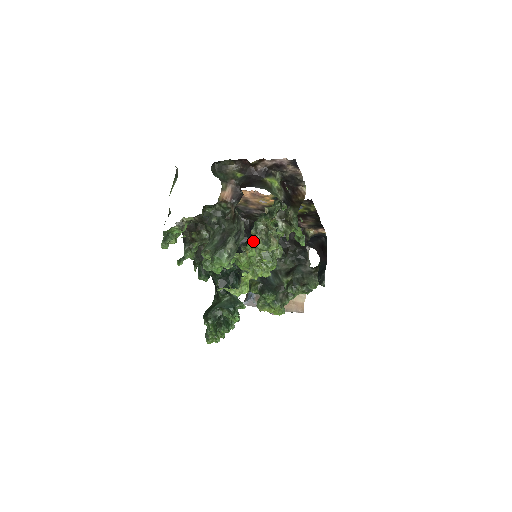
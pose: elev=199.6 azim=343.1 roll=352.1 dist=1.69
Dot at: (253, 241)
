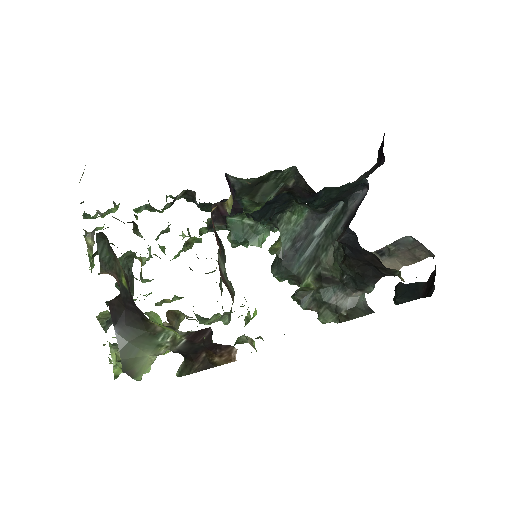
Dot at: occluded
